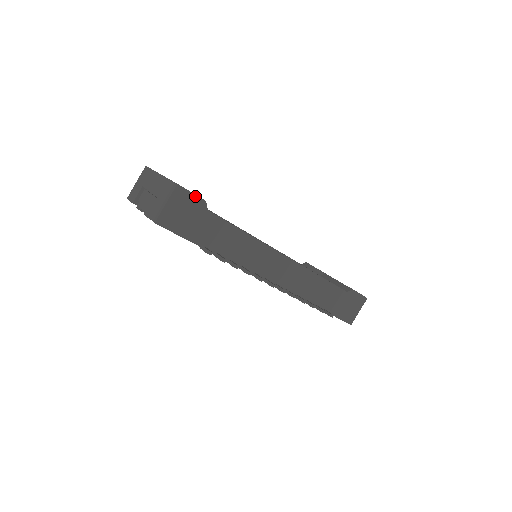
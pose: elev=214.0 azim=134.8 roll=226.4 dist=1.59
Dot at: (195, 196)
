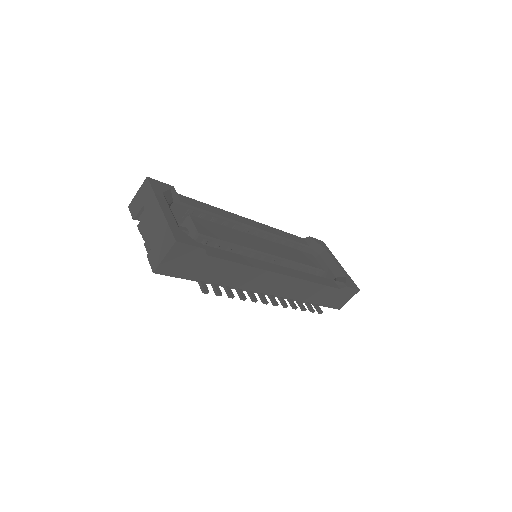
Dot at: (194, 247)
